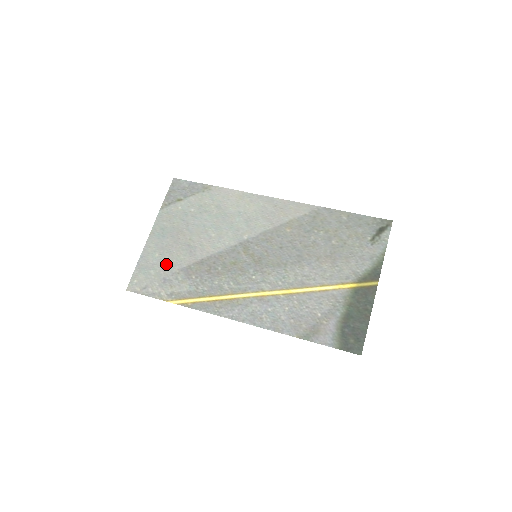
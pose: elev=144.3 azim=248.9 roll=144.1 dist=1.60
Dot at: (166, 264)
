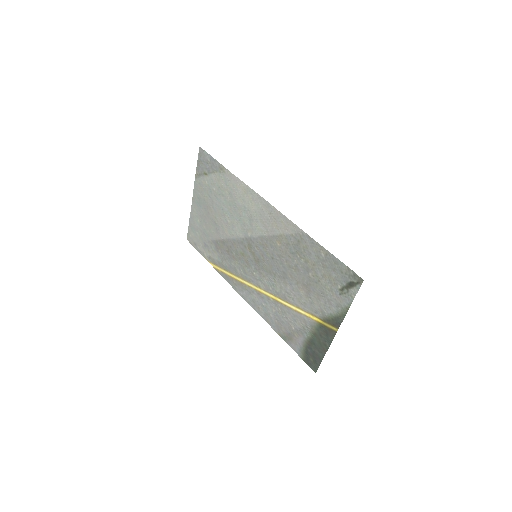
Dot at: (204, 232)
